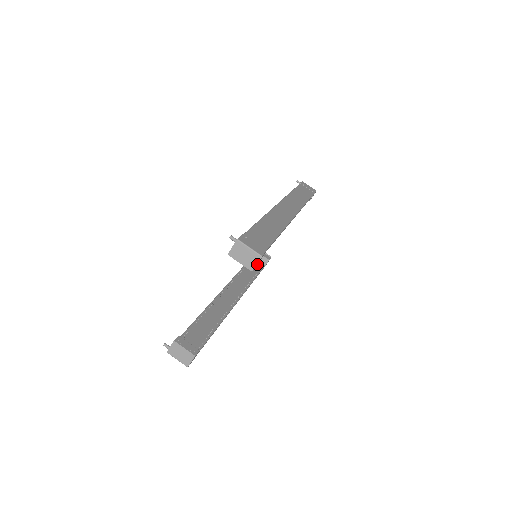
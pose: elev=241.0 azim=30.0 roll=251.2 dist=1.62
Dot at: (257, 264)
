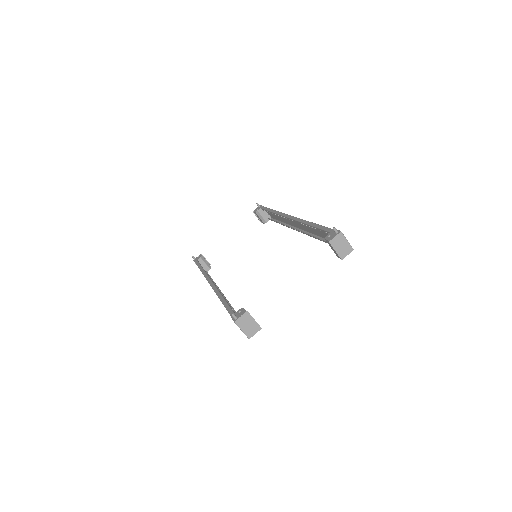
Dot at: occluded
